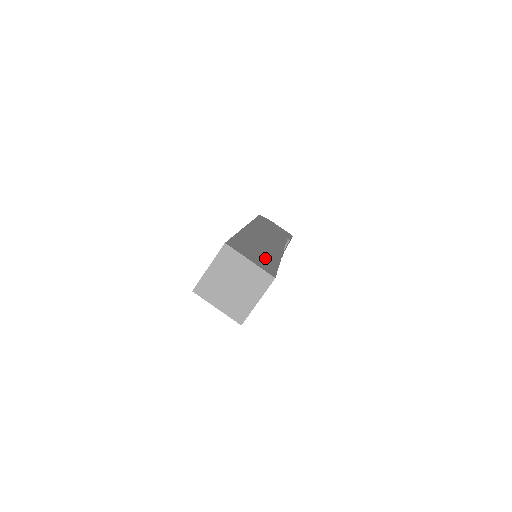
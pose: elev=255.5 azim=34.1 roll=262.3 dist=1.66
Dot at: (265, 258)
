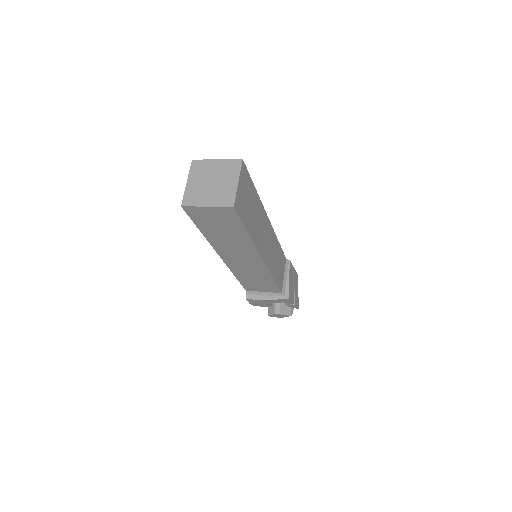
Dot at: occluded
